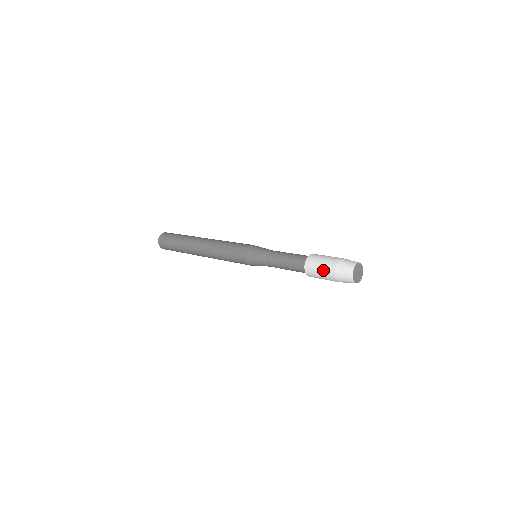
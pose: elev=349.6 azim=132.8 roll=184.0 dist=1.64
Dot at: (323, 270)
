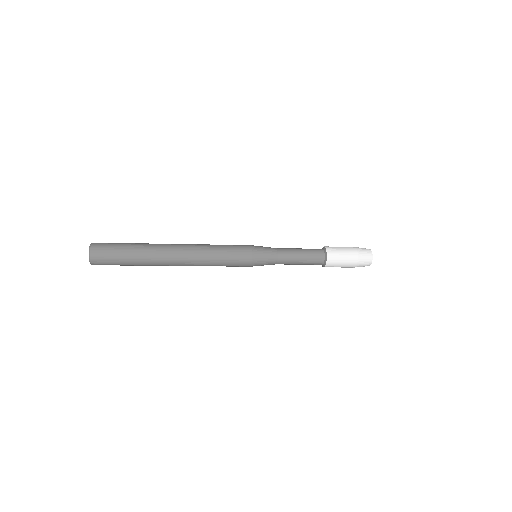
Dot at: (346, 263)
